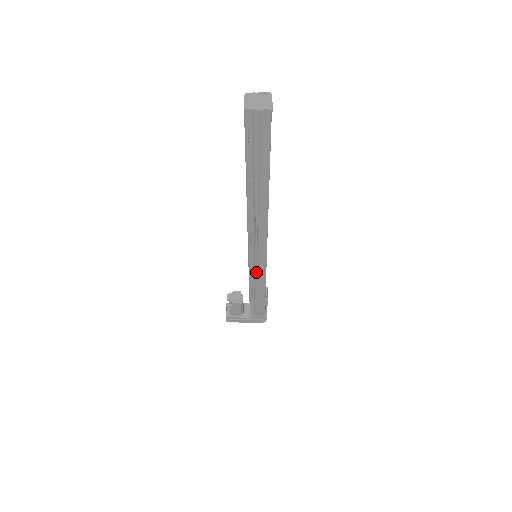
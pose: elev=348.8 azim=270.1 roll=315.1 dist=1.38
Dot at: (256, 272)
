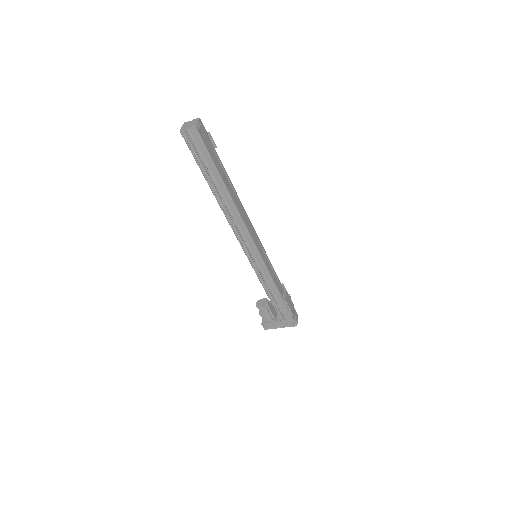
Dot at: (260, 270)
